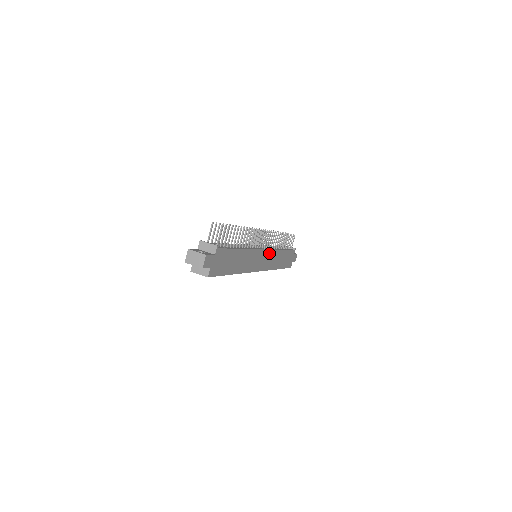
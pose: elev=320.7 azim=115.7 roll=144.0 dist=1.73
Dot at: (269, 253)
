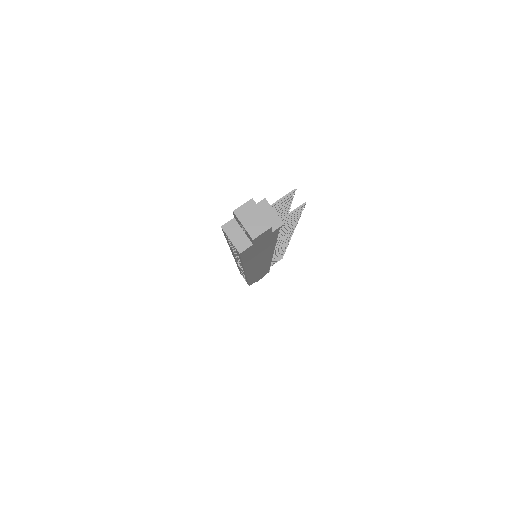
Dot at: (267, 263)
